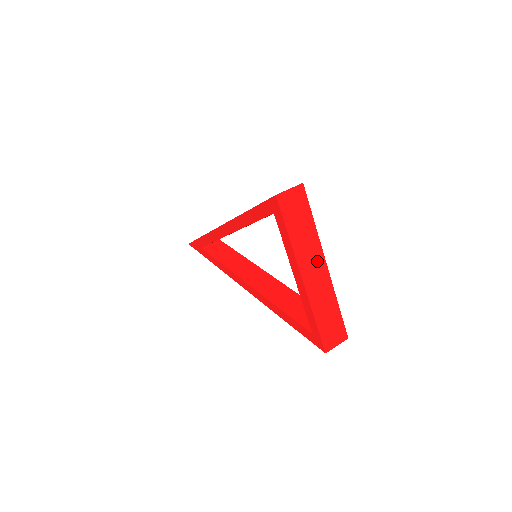
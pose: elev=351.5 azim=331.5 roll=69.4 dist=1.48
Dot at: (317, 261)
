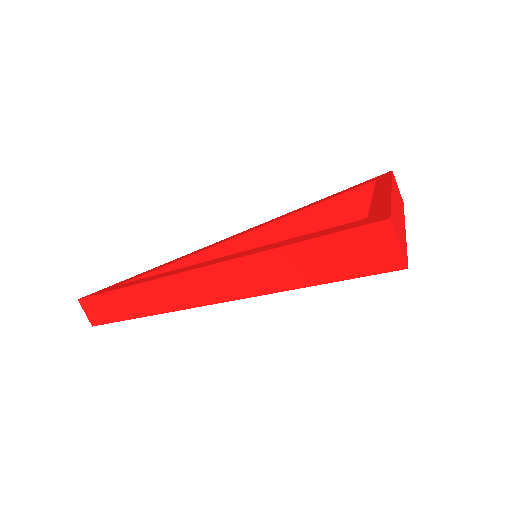
Dot at: (401, 213)
